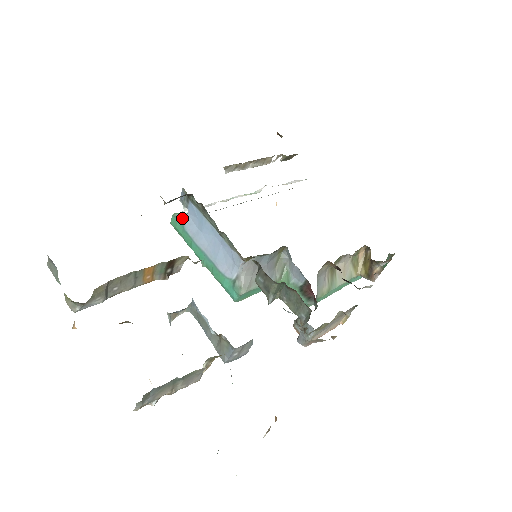
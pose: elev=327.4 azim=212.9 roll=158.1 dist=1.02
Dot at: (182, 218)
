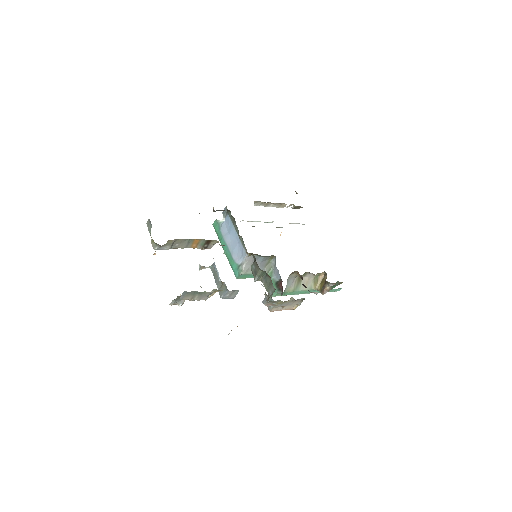
Dot at: (220, 223)
